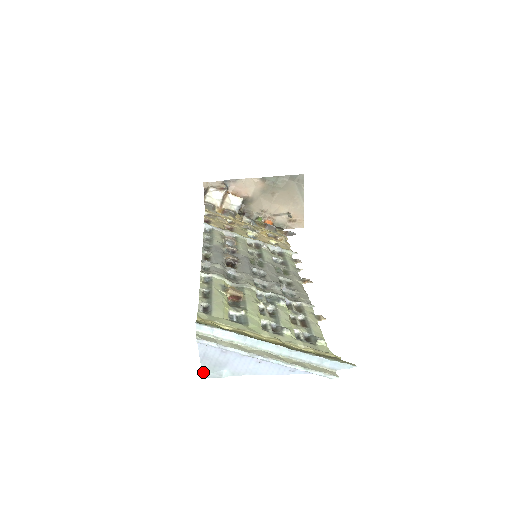
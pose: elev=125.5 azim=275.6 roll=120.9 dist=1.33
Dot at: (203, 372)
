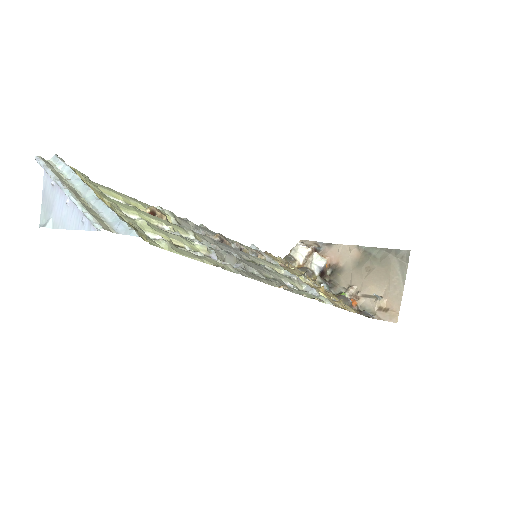
Dot at: (41, 220)
